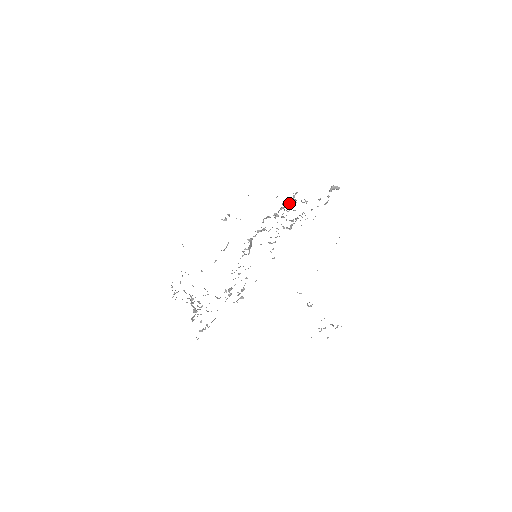
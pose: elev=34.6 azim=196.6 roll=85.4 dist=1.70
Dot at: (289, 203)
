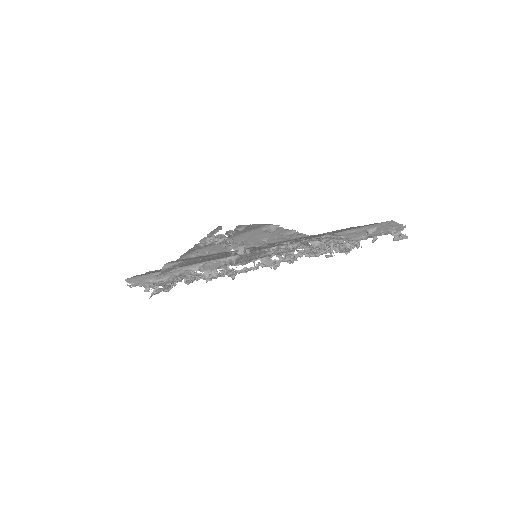
Dot at: (341, 247)
